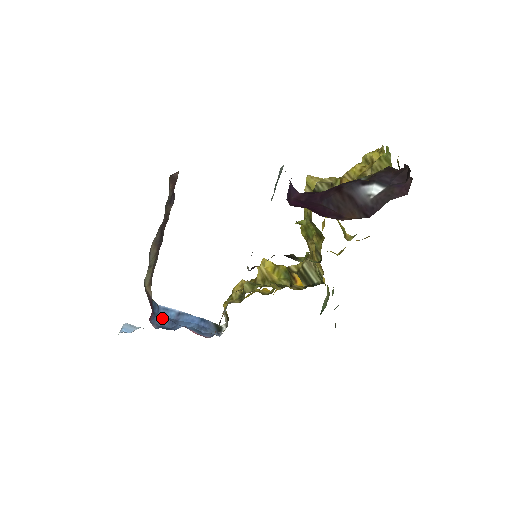
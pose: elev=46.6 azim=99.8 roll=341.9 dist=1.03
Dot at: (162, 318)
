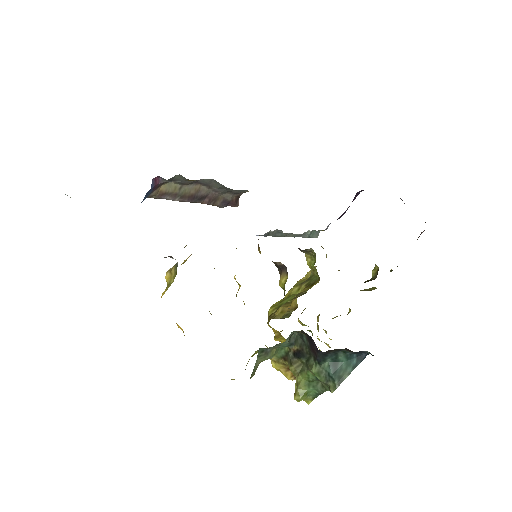
Dot at: occluded
